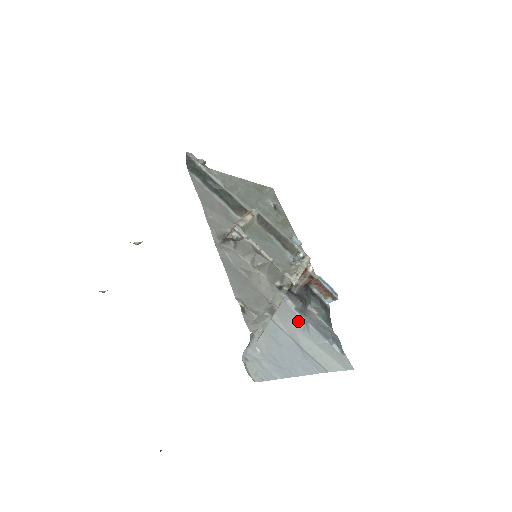
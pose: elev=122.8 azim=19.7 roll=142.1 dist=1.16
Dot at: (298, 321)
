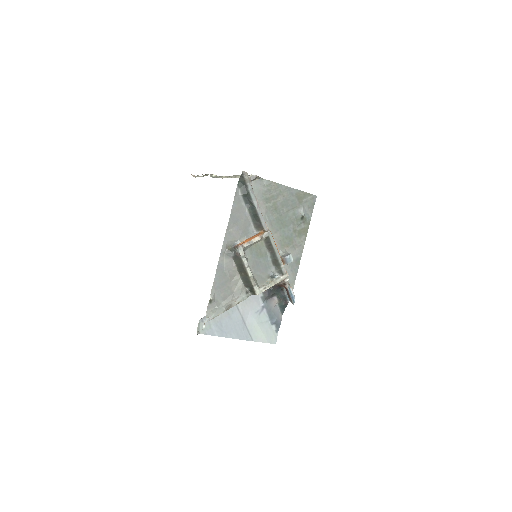
Dot at: (257, 306)
